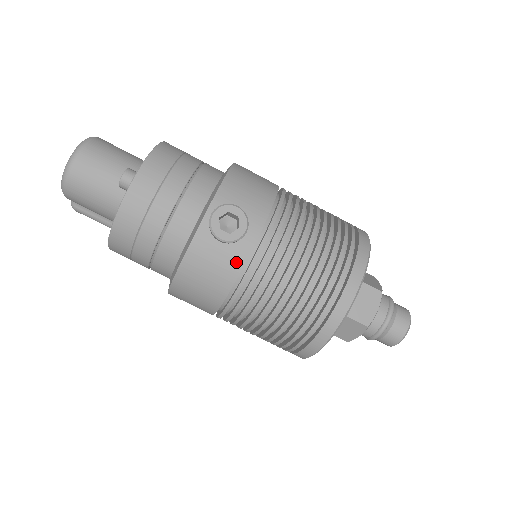
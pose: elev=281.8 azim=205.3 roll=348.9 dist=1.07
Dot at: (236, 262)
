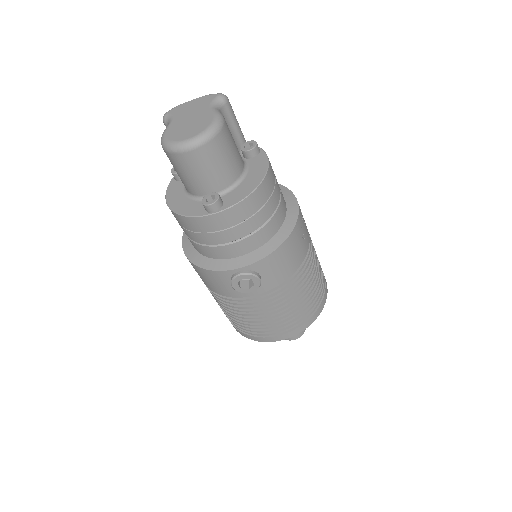
Dot at: (231, 294)
